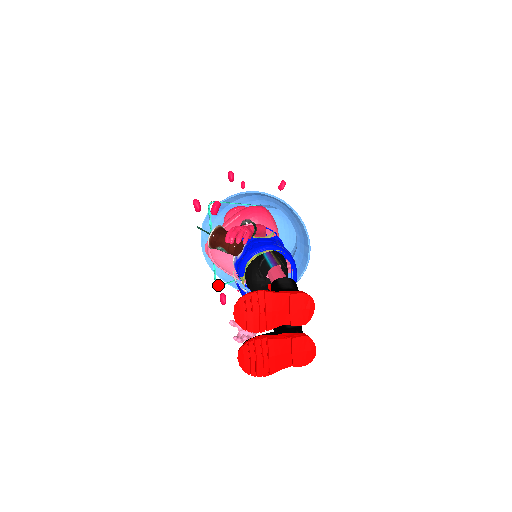
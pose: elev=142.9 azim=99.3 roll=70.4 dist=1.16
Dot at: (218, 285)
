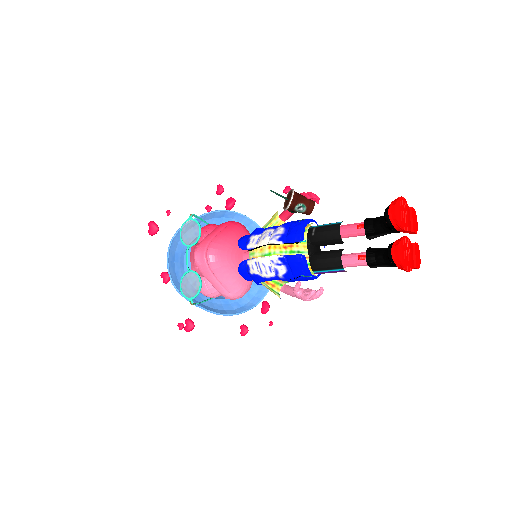
Dot at: (193, 303)
